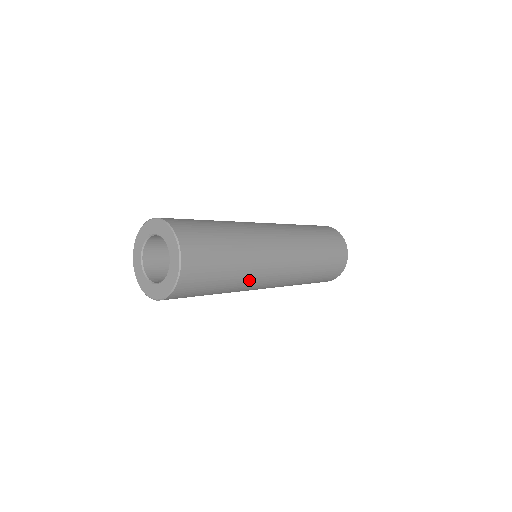
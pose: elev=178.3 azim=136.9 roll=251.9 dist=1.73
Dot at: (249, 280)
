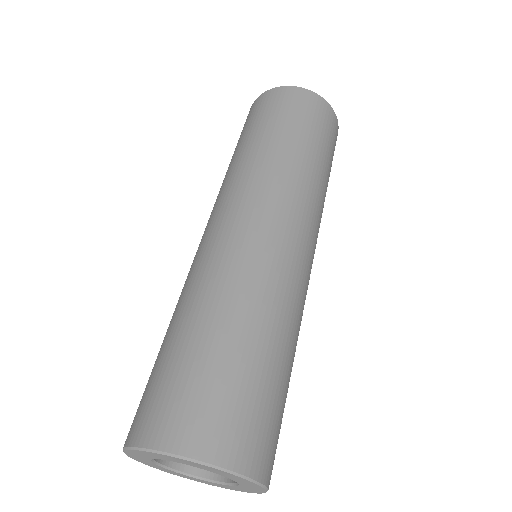
Dot at: occluded
